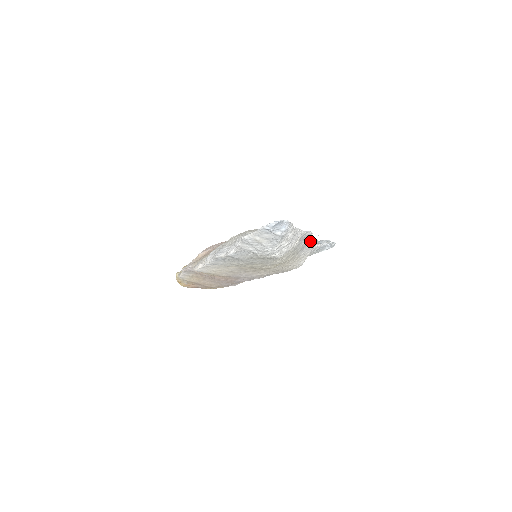
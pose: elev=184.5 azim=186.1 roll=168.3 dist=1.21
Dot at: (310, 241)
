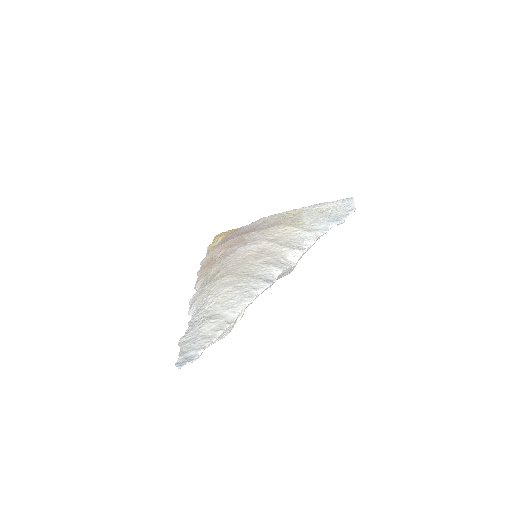
Dot at: (284, 270)
